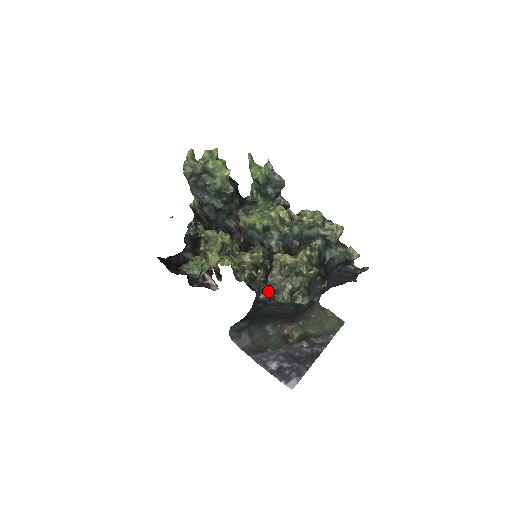
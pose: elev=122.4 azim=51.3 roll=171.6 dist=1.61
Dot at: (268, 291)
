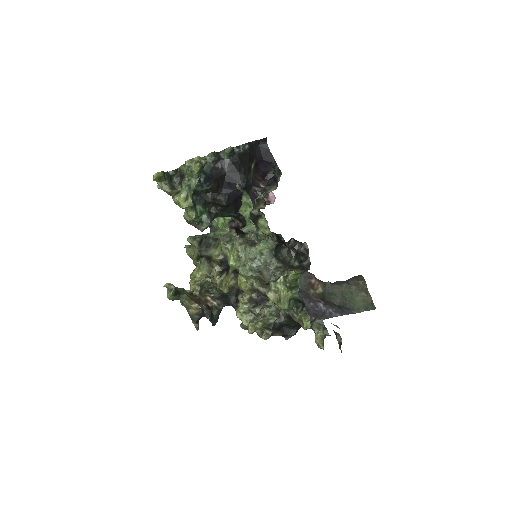
Dot at: occluded
